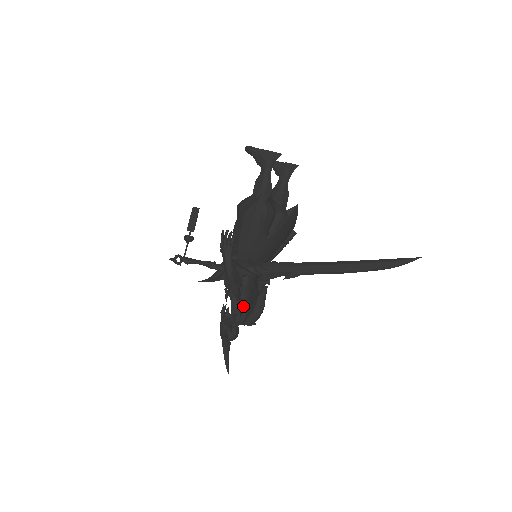
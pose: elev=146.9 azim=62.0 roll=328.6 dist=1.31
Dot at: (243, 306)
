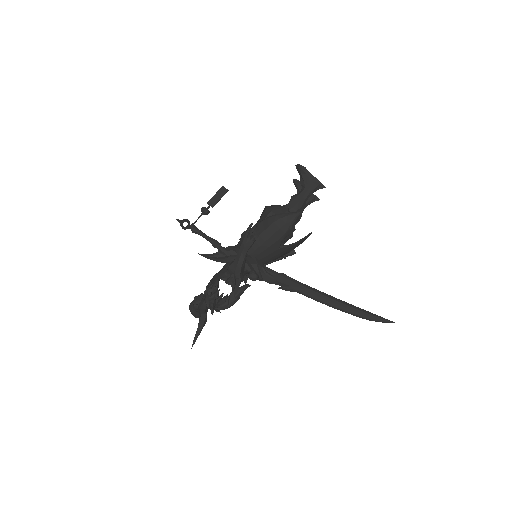
Dot at: occluded
